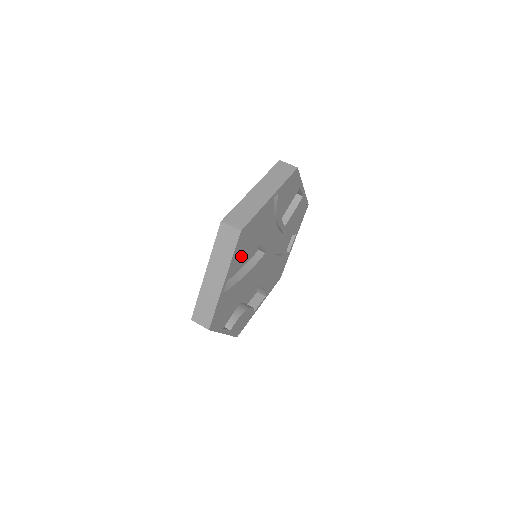
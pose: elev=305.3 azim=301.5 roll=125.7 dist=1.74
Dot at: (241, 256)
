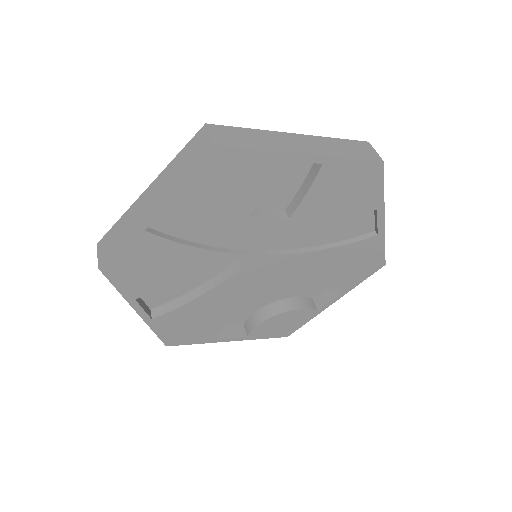
Dot at: (151, 284)
